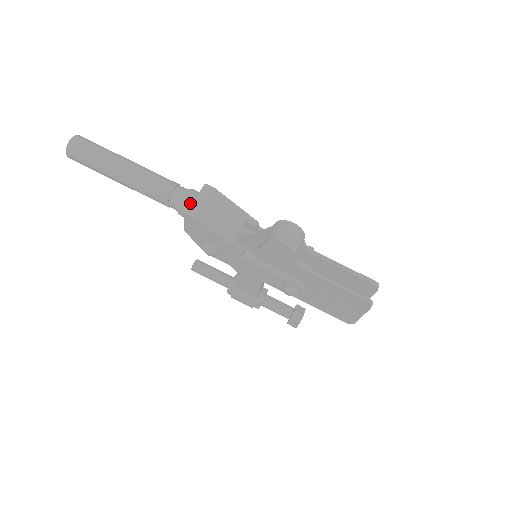
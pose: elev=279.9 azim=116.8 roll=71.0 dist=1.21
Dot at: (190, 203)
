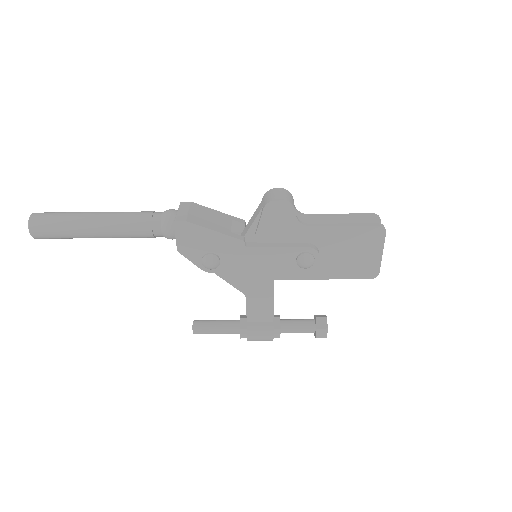
Dot at: (174, 216)
